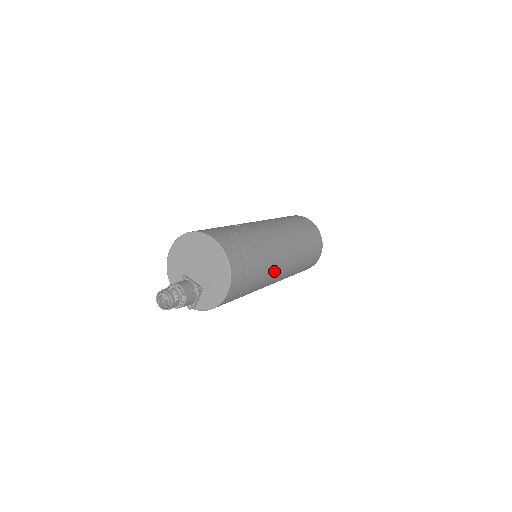
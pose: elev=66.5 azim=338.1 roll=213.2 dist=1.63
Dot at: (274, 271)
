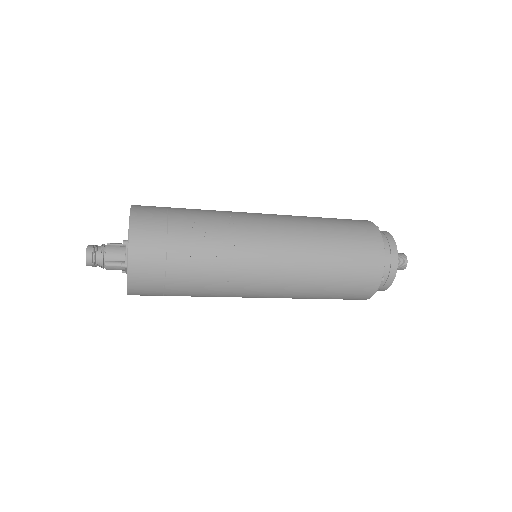
Dot at: (232, 294)
